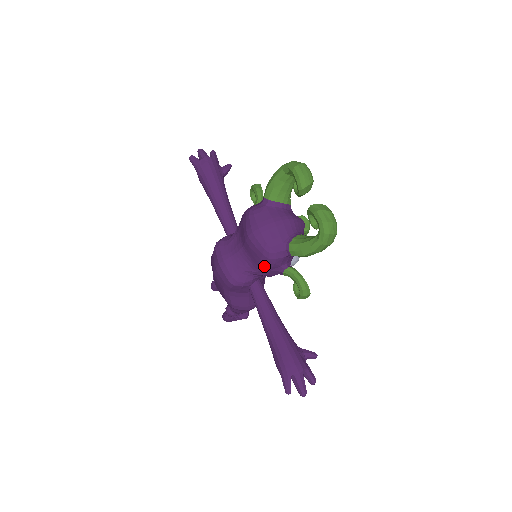
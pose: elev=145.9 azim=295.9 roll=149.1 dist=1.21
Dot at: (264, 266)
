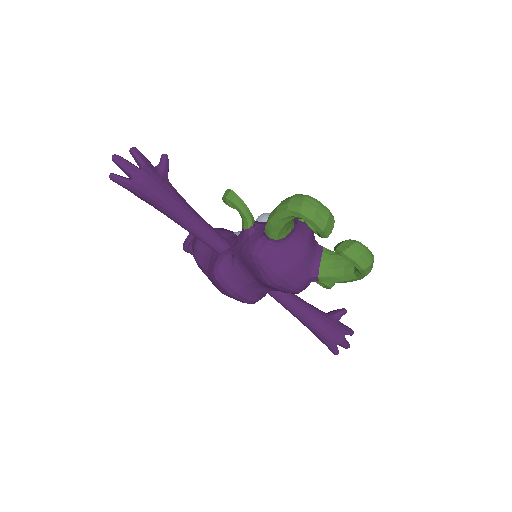
Dot at: occluded
